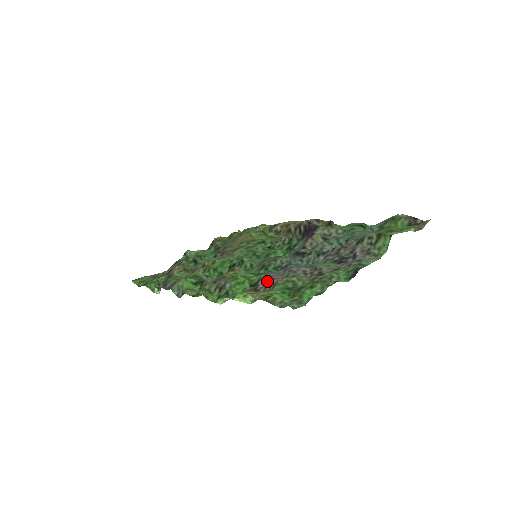
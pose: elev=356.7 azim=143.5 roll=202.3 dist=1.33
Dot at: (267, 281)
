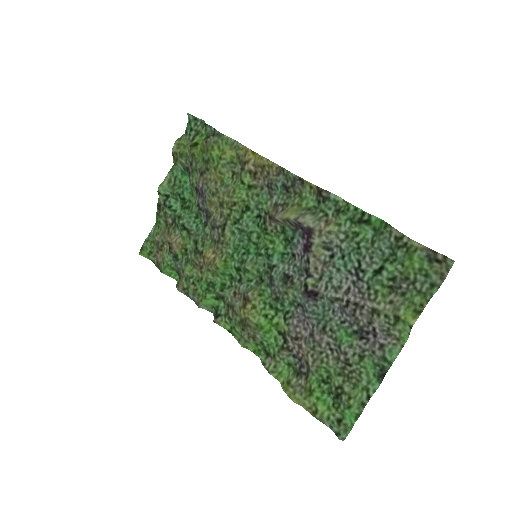
Dot at: (295, 341)
